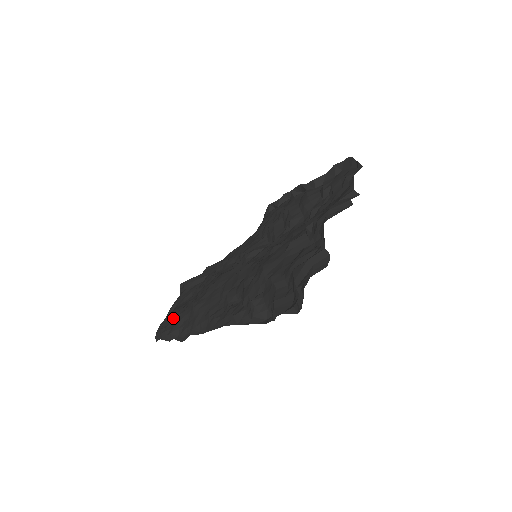
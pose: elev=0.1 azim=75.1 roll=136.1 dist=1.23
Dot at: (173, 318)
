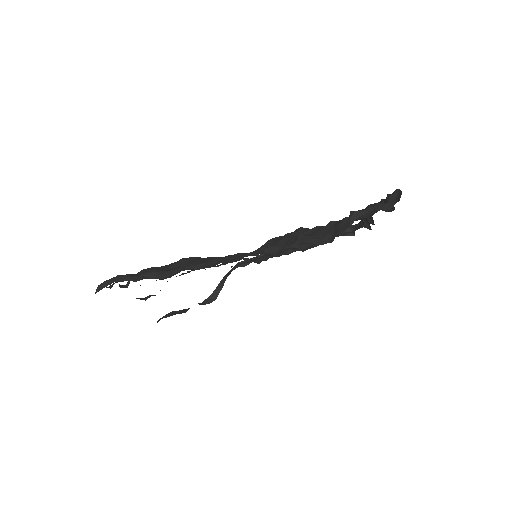
Dot at: occluded
